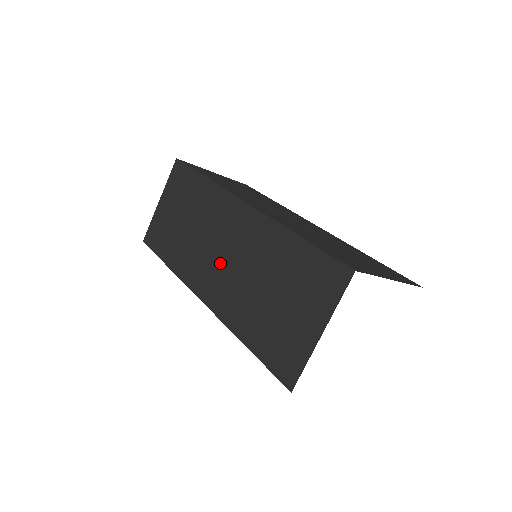
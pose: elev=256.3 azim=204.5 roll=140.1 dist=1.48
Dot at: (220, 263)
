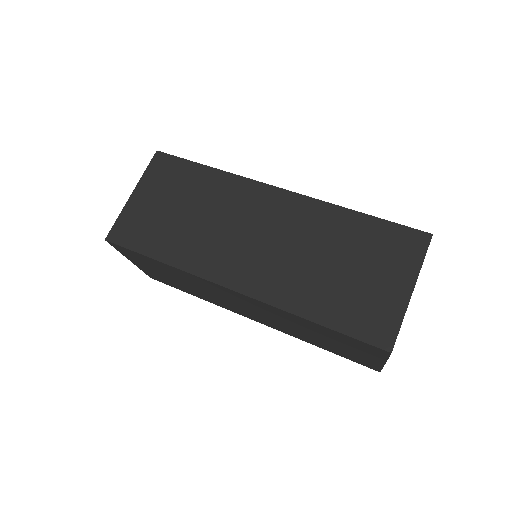
Dot at: (256, 248)
